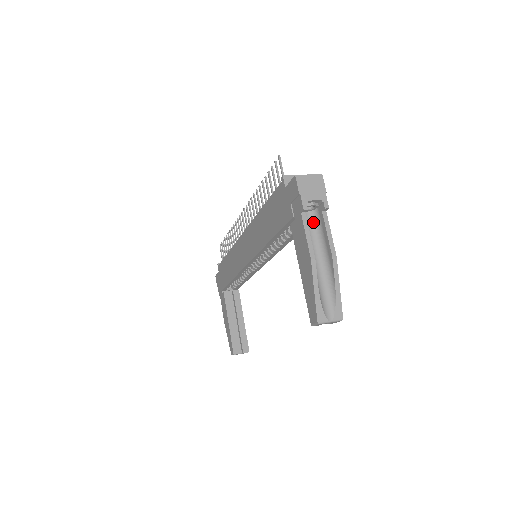
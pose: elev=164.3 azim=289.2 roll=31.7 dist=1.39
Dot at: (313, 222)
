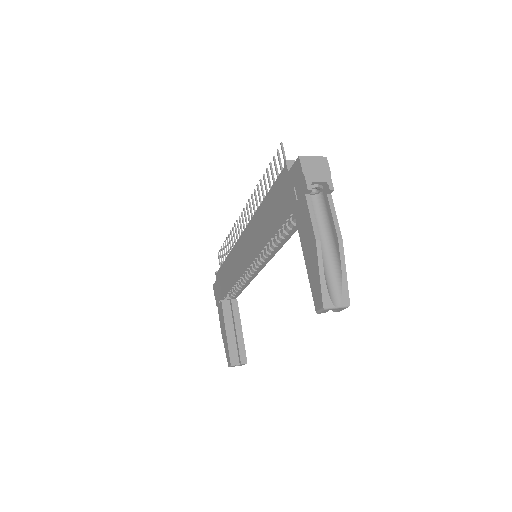
Dot at: (317, 206)
